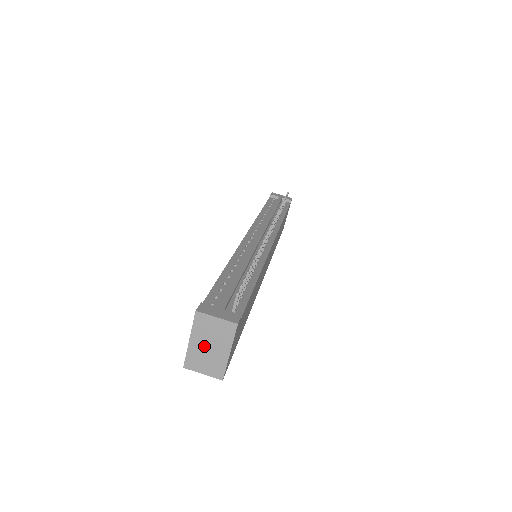
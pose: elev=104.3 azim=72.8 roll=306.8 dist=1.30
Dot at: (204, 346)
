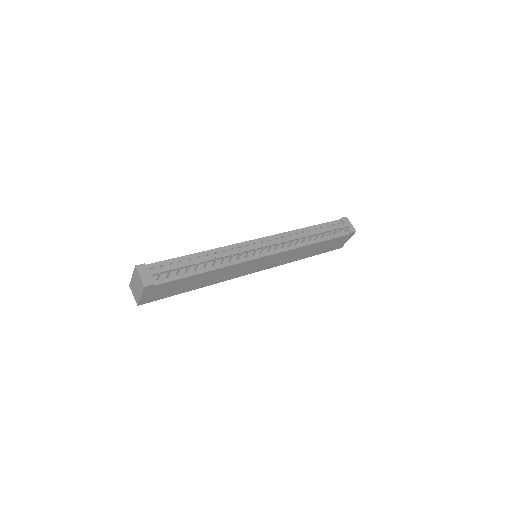
Dot at: (135, 284)
